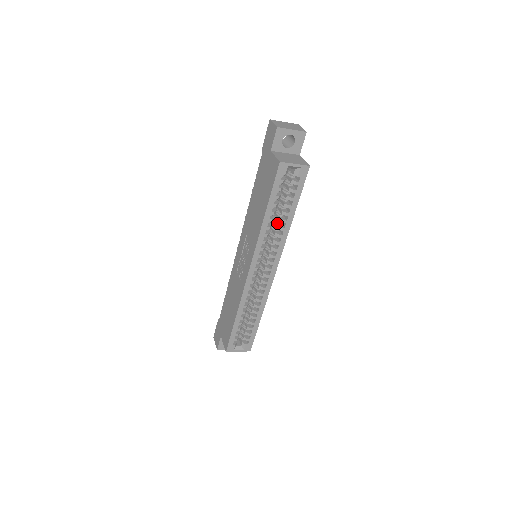
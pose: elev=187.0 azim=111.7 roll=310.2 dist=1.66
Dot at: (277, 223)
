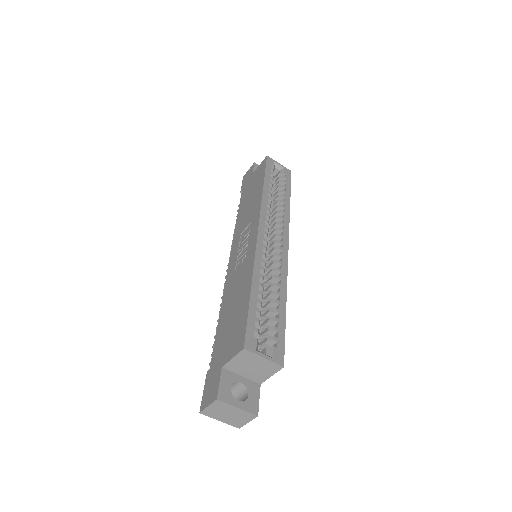
Dot at: (275, 208)
